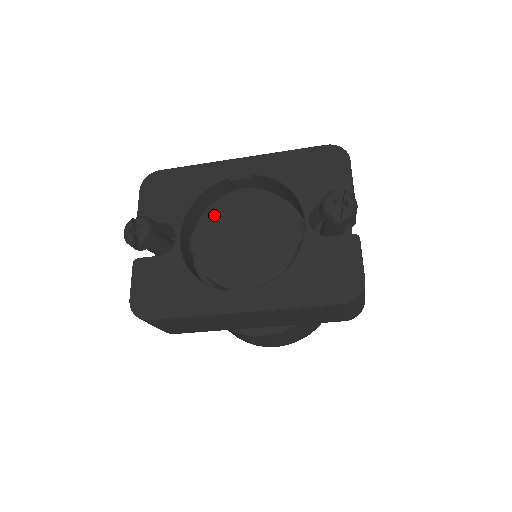
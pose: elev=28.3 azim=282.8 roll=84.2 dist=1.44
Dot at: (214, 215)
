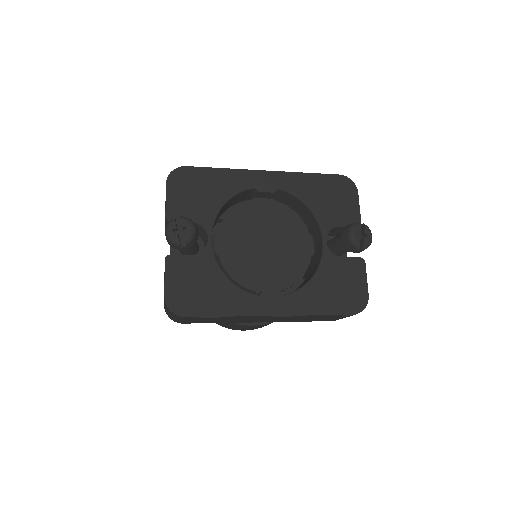
Dot at: (236, 219)
